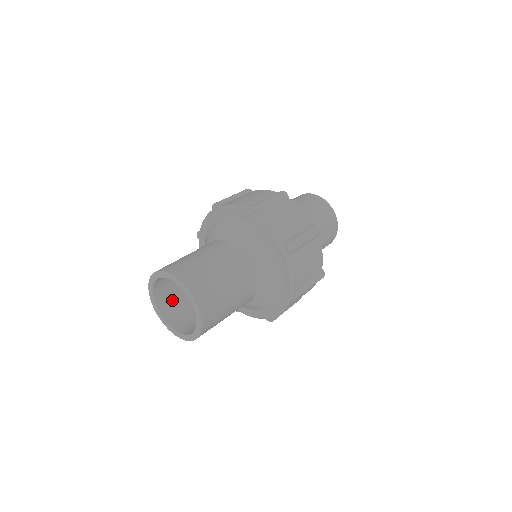
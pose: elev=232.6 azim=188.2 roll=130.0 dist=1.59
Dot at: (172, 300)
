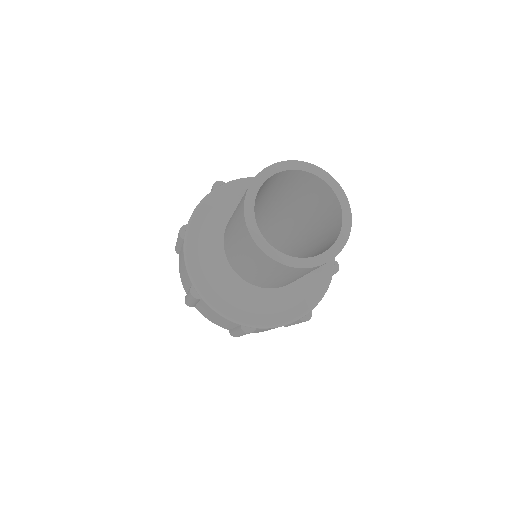
Dot at: occluded
